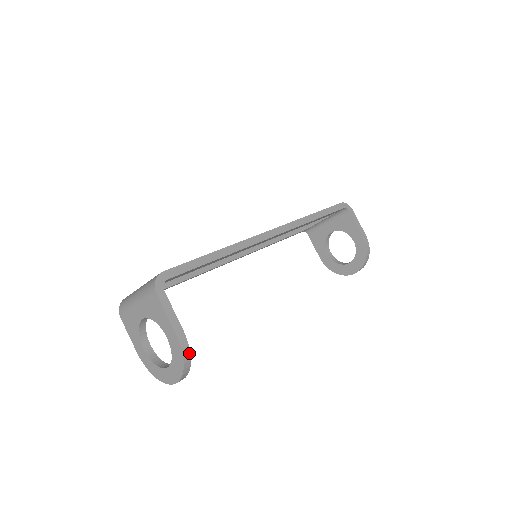
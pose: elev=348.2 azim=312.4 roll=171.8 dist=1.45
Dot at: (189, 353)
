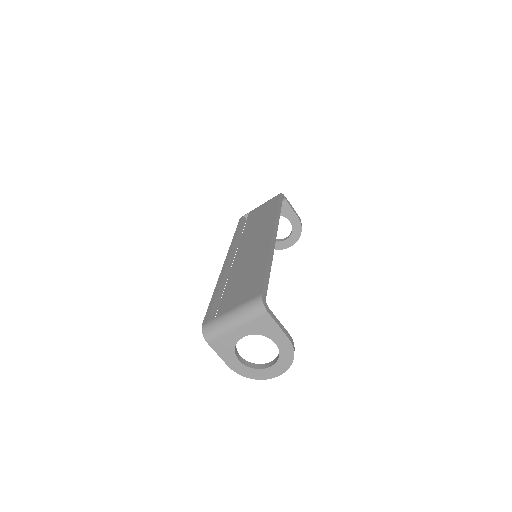
Dot at: (294, 348)
